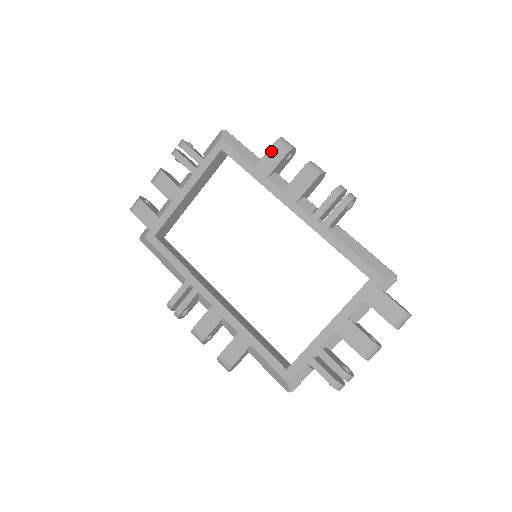
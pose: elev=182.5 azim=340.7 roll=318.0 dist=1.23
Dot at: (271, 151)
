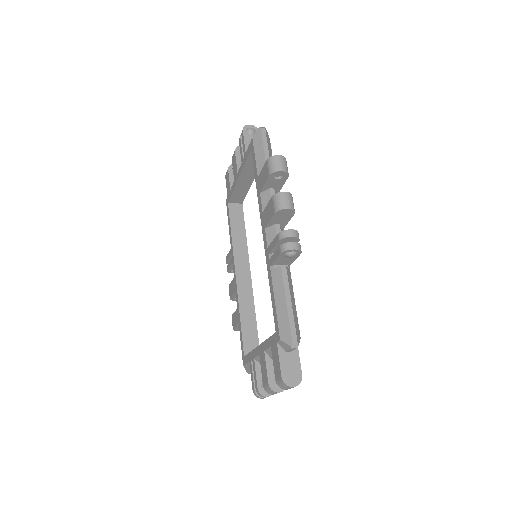
Dot at: (264, 168)
